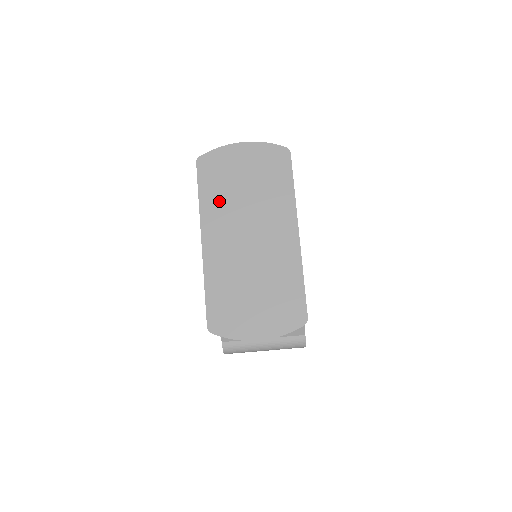
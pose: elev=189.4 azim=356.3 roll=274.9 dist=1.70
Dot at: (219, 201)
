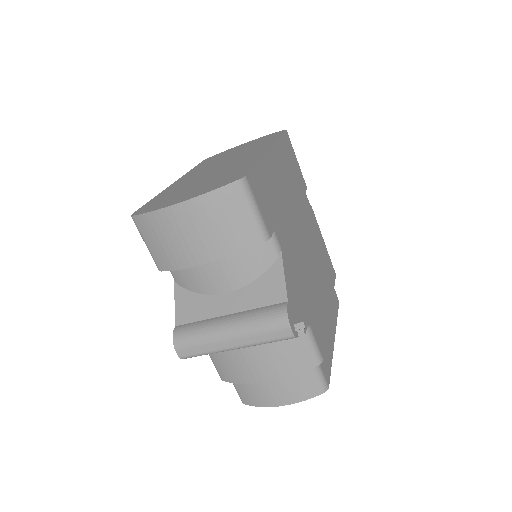
Dot at: (207, 164)
